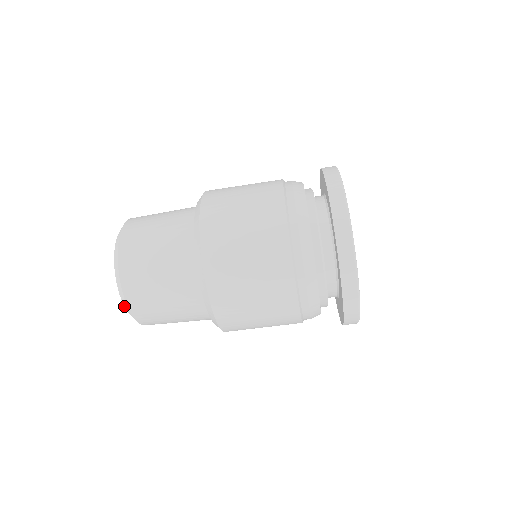
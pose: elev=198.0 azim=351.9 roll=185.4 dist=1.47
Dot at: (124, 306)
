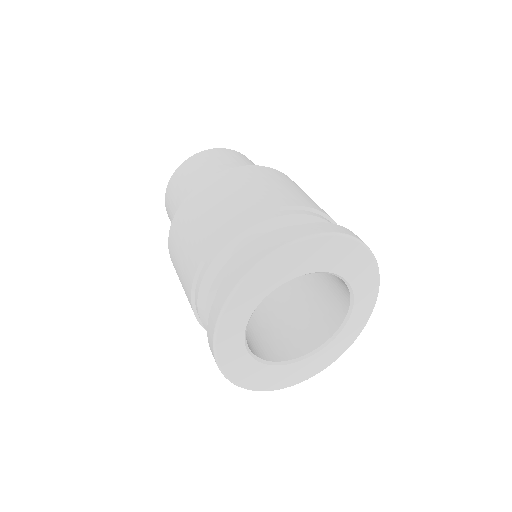
Dot at: occluded
